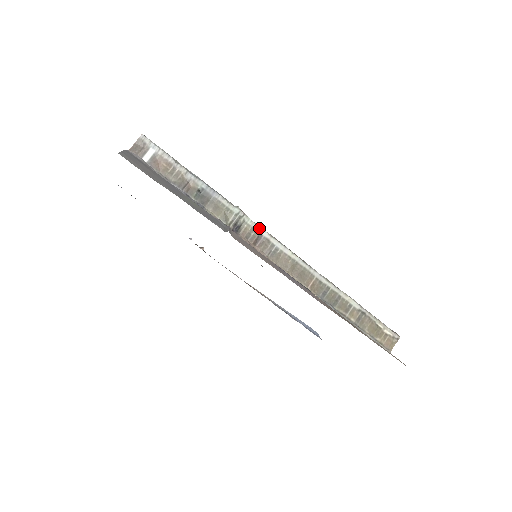
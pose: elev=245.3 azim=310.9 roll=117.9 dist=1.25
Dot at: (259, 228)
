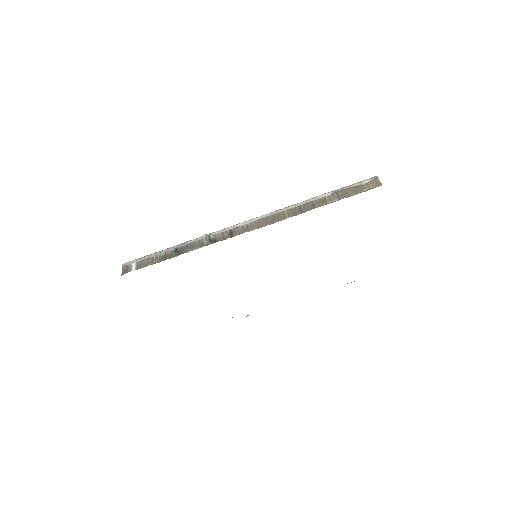
Dot at: (225, 229)
